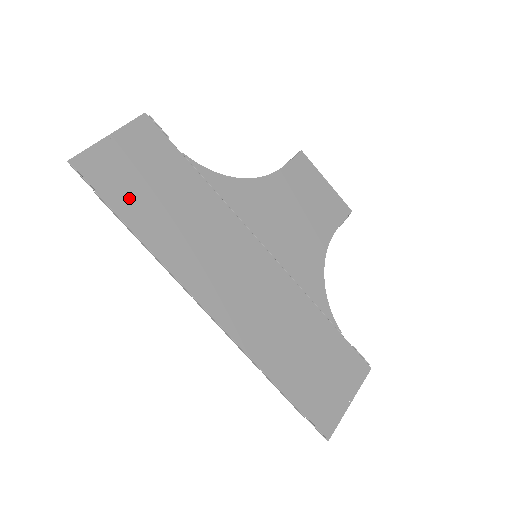
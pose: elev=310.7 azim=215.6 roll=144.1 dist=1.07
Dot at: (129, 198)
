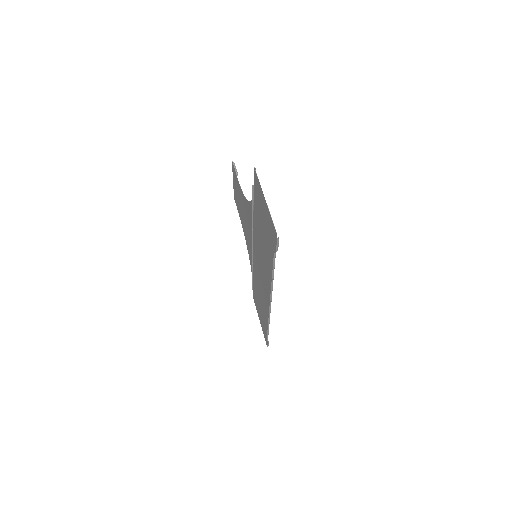
Dot at: (270, 247)
